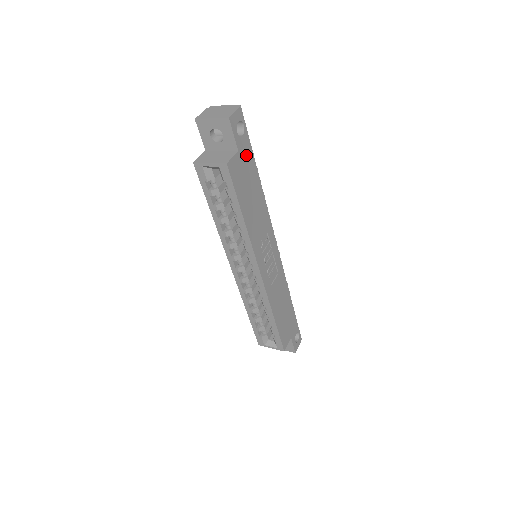
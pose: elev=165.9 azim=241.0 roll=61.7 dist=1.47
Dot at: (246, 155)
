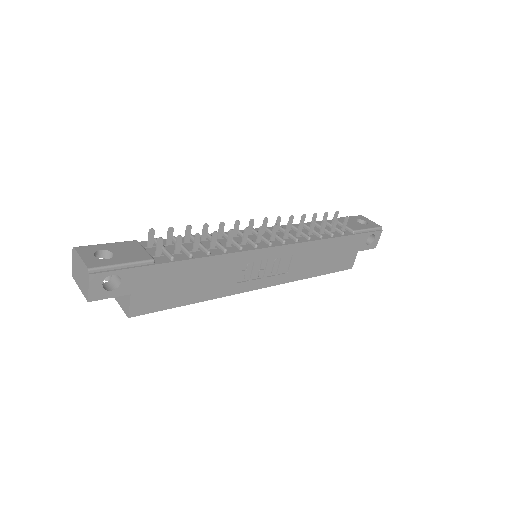
Dot at: (145, 279)
